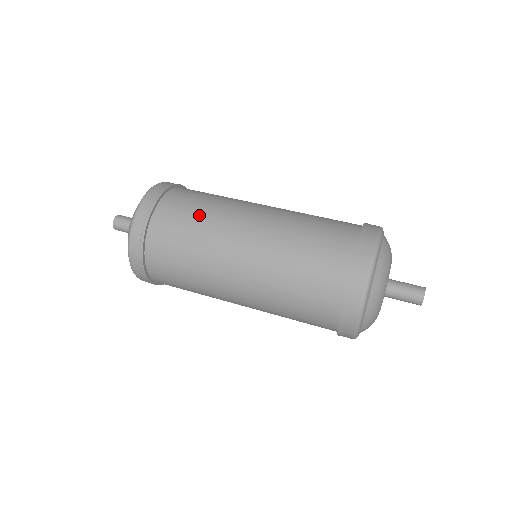
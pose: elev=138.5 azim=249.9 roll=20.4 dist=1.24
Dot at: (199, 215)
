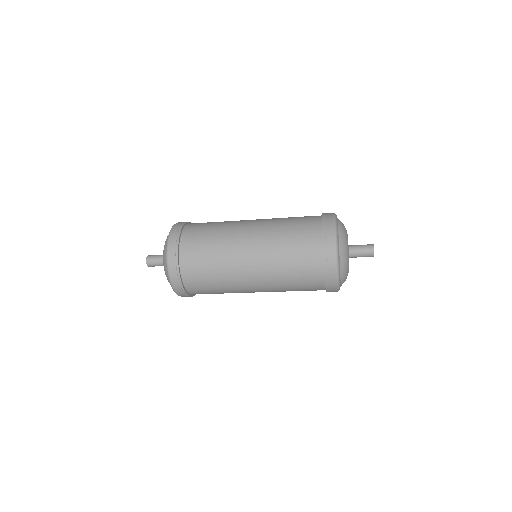
Dot at: occluded
